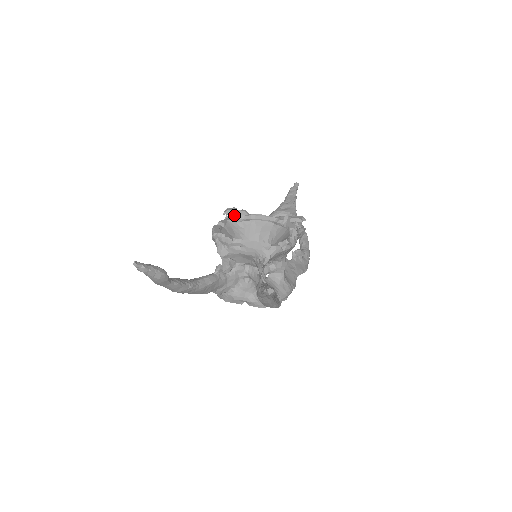
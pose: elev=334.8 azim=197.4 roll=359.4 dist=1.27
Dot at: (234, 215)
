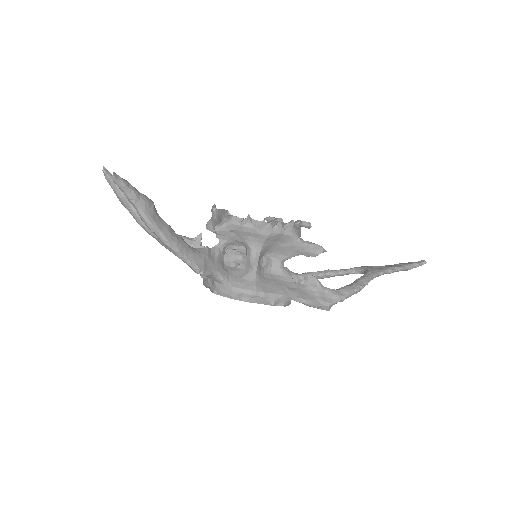
Dot at: (270, 221)
